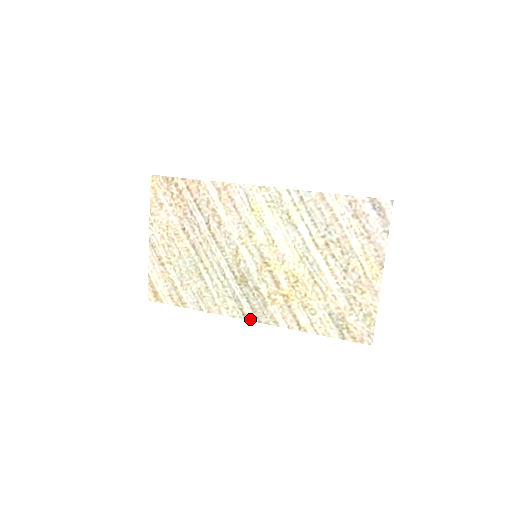
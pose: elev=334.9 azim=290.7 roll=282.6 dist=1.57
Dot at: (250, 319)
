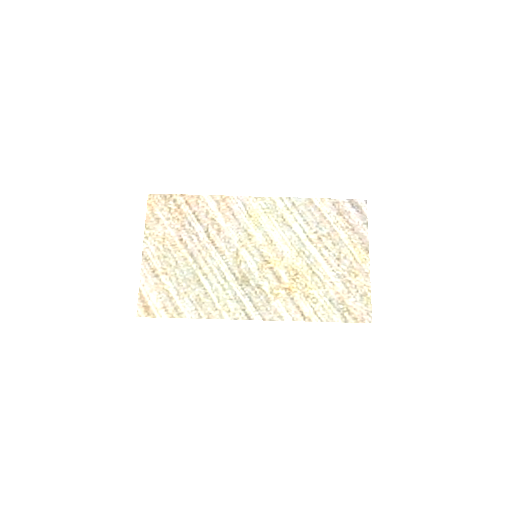
Dot at: (253, 318)
